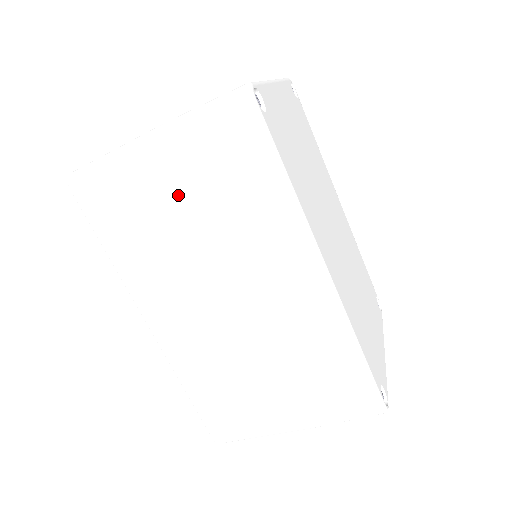
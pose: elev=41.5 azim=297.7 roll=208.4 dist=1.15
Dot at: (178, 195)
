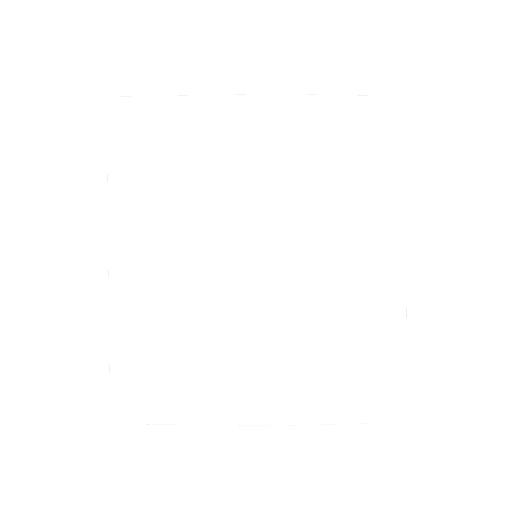
Dot at: occluded
